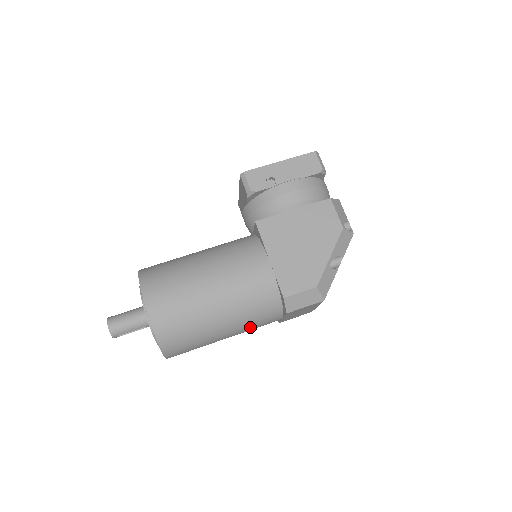
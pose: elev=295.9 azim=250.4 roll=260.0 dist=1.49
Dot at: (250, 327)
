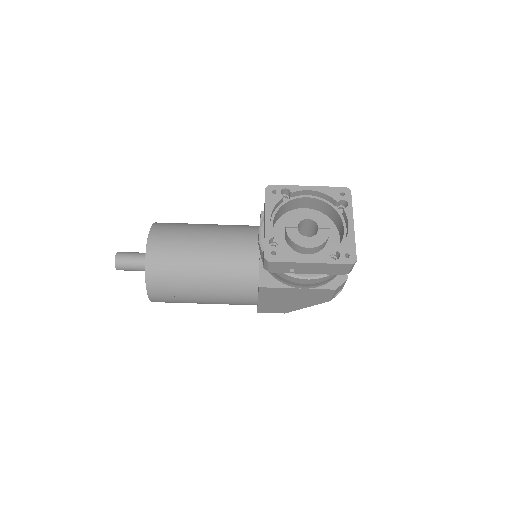
Dot at: occluded
